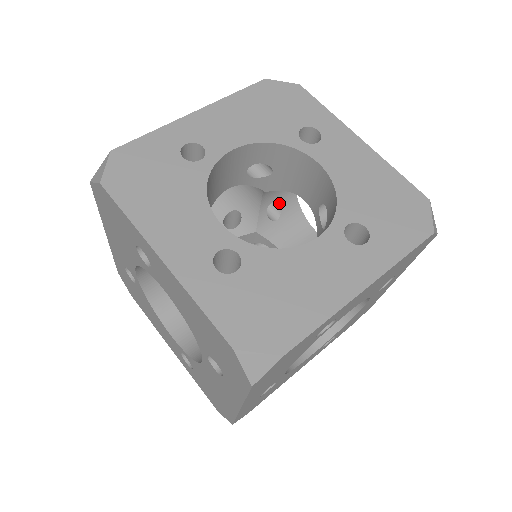
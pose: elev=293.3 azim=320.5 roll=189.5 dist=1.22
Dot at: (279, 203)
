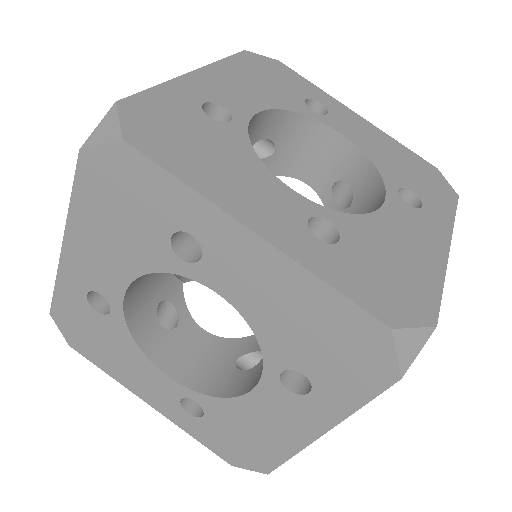
Dot at: (261, 139)
